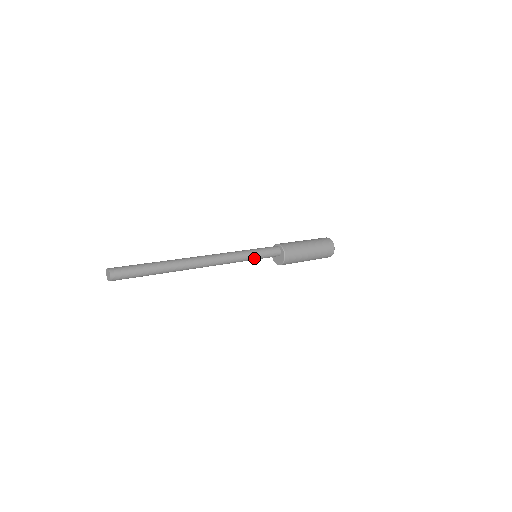
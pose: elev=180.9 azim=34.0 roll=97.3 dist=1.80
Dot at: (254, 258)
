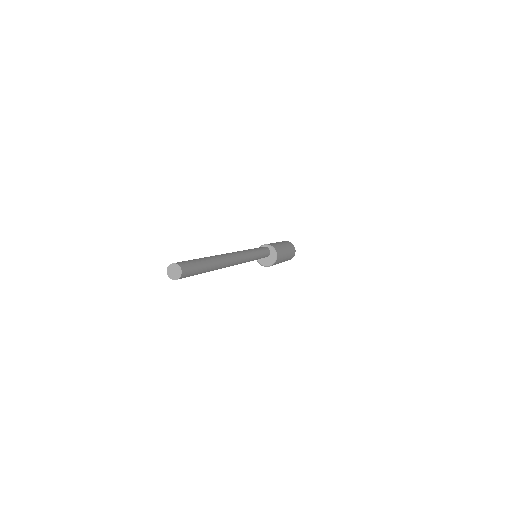
Dot at: (258, 257)
